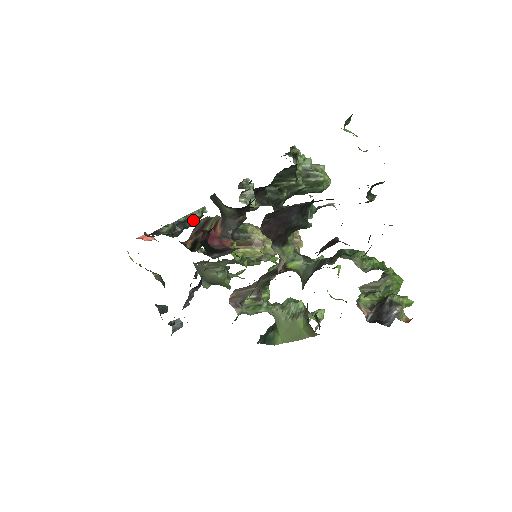
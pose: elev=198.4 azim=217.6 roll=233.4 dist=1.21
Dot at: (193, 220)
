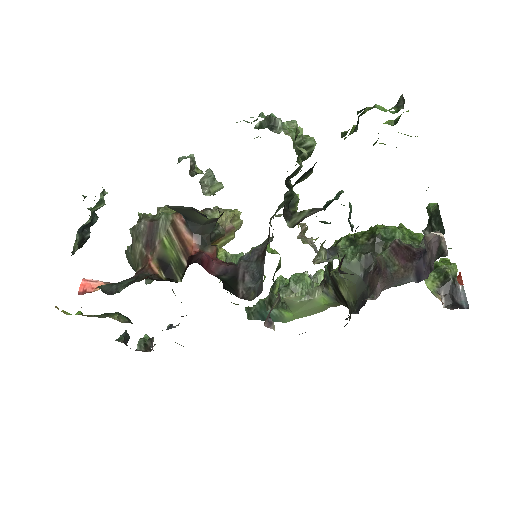
Dot at: (94, 212)
